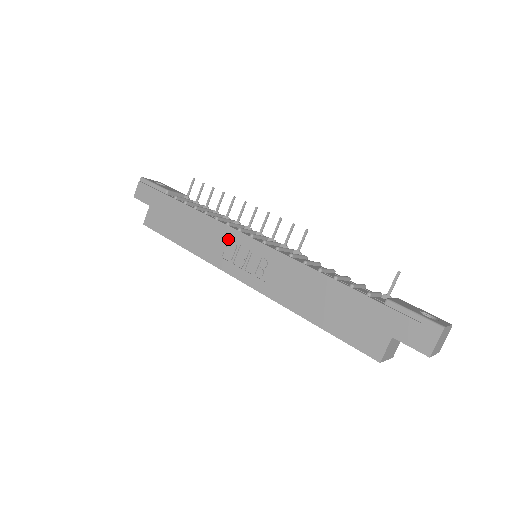
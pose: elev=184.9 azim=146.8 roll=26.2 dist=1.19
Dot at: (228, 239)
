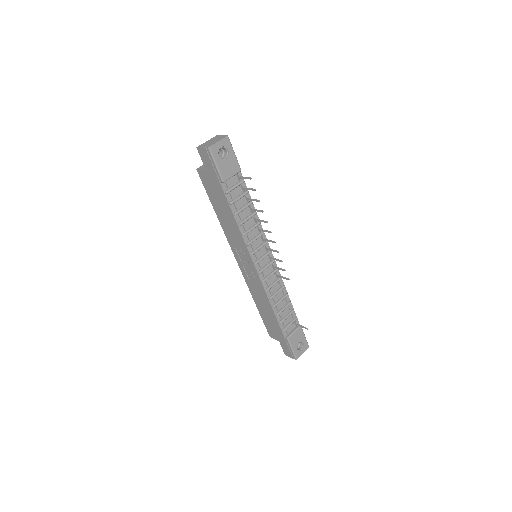
Dot at: (243, 249)
